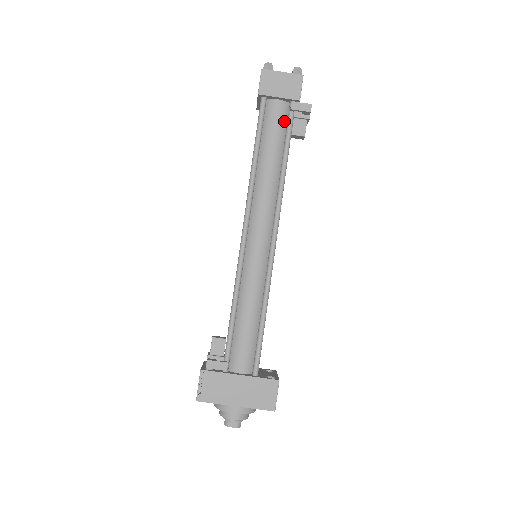
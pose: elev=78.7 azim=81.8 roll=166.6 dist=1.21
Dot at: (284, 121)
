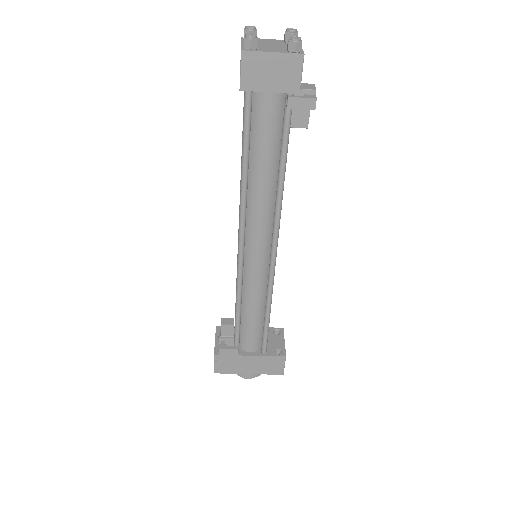
Dot at: (279, 117)
